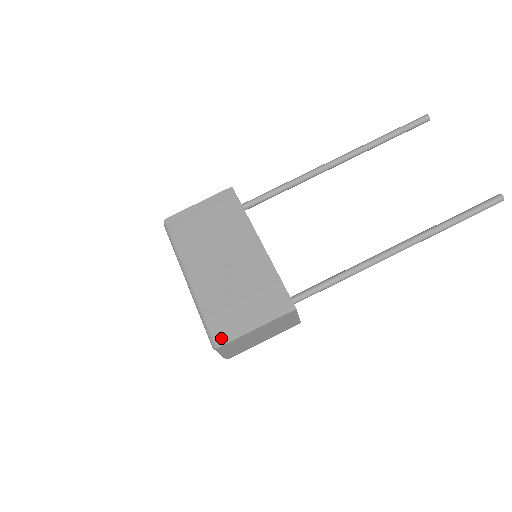
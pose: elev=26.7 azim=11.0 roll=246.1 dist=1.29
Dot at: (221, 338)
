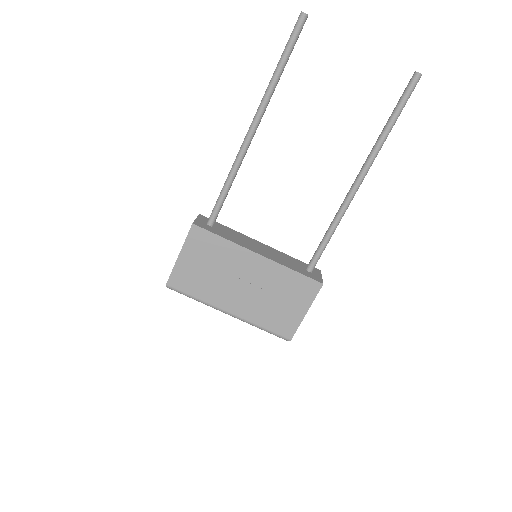
Dot at: (288, 334)
